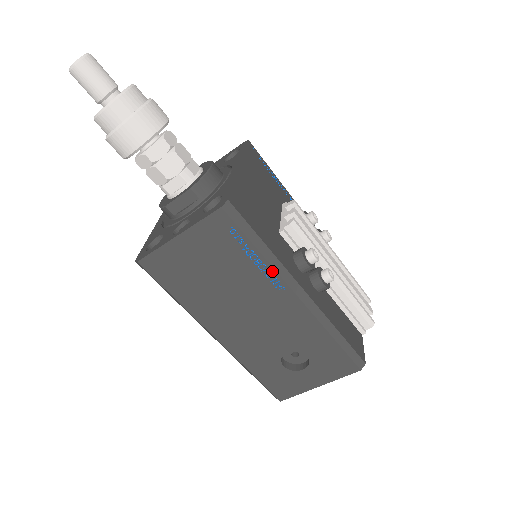
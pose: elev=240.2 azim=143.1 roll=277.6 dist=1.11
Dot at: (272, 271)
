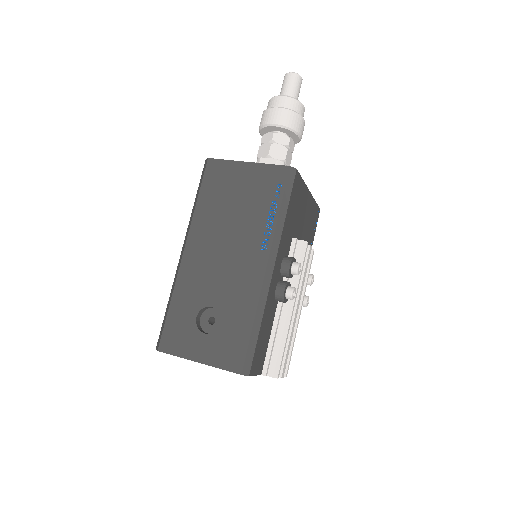
Dot at: (272, 232)
